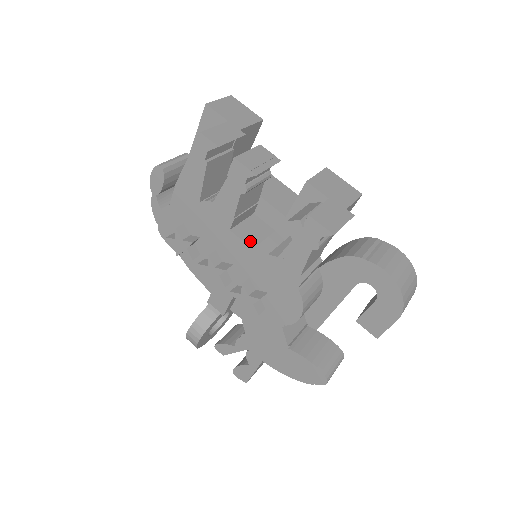
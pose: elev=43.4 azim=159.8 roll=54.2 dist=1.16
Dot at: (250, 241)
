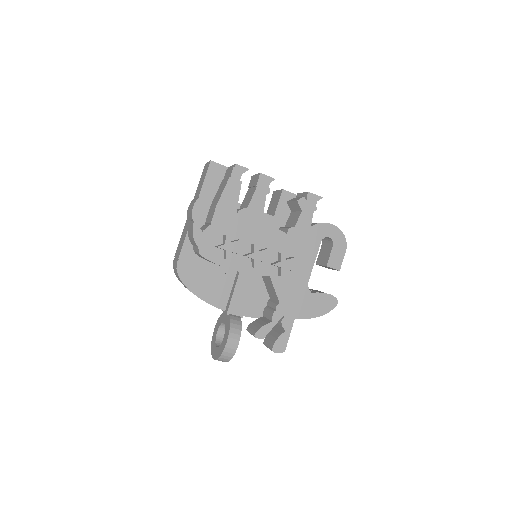
Dot at: (272, 227)
